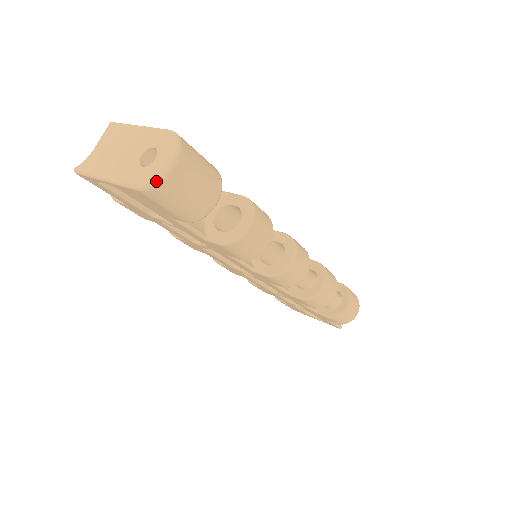
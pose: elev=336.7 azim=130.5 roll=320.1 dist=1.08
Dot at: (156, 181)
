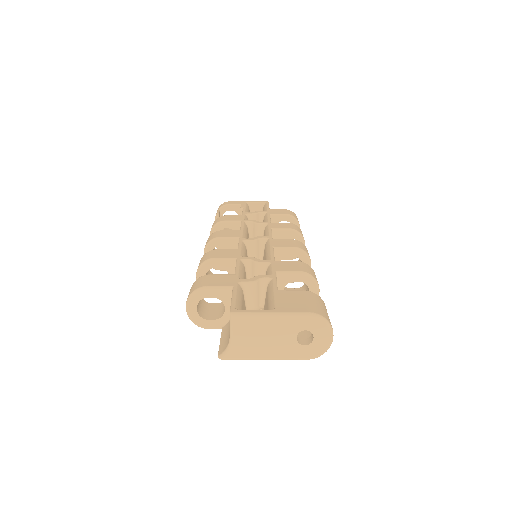
Dot at: occluded
